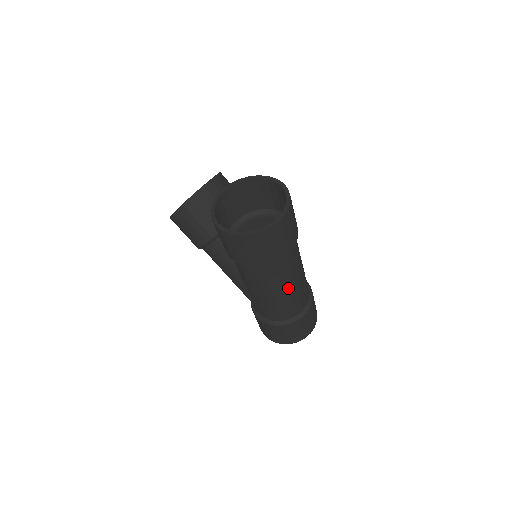
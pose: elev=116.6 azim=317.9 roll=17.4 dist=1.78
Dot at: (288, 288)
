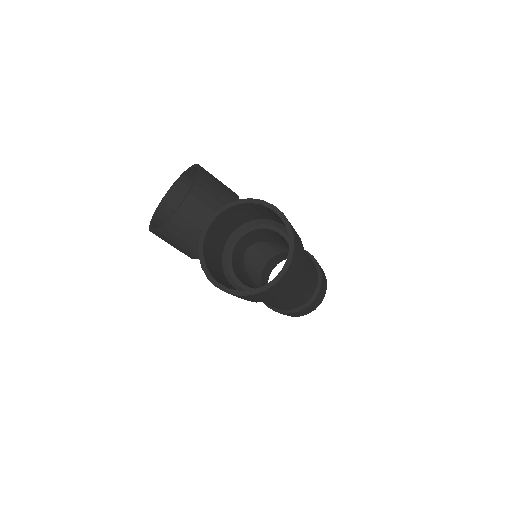
Dot at: (296, 296)
